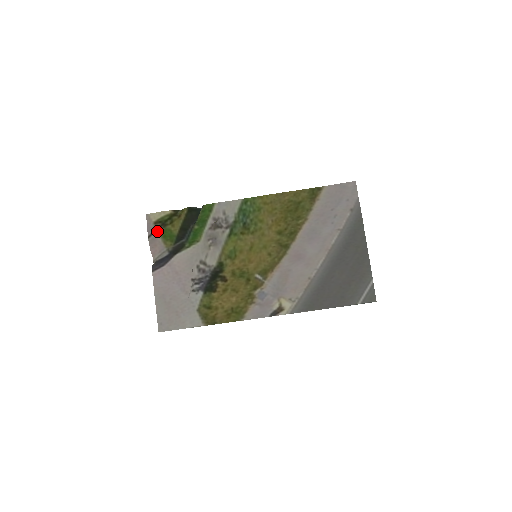
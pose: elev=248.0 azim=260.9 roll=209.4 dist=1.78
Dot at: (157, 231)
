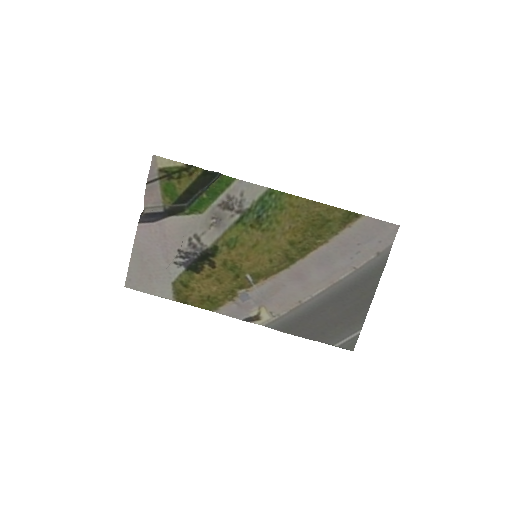
Dot at: (159, 180)
